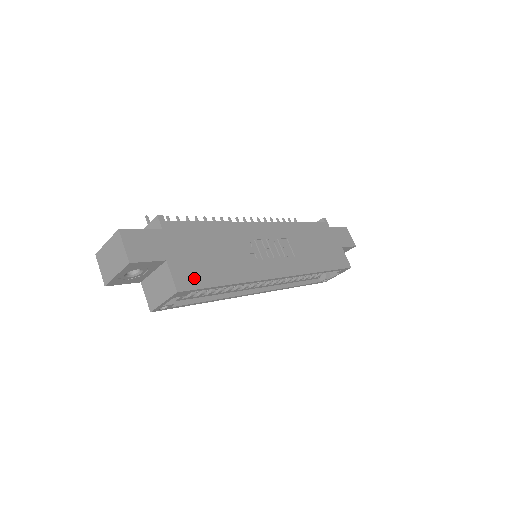
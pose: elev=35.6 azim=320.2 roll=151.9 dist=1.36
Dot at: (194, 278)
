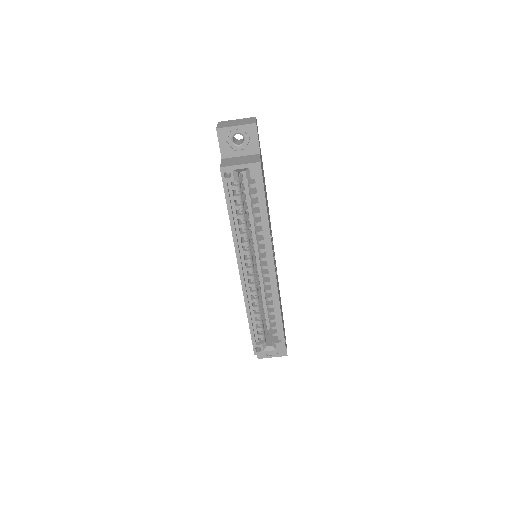
Dot at: occluded
